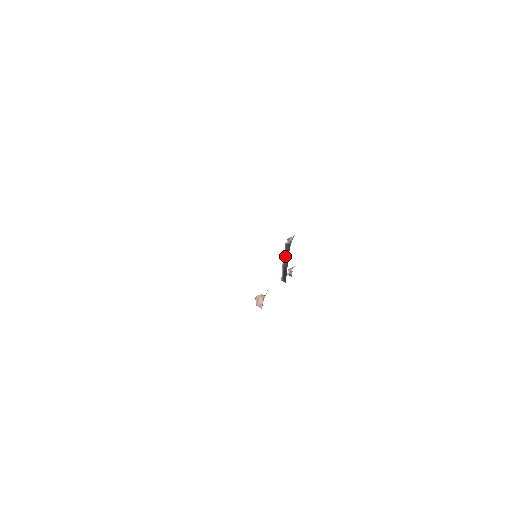
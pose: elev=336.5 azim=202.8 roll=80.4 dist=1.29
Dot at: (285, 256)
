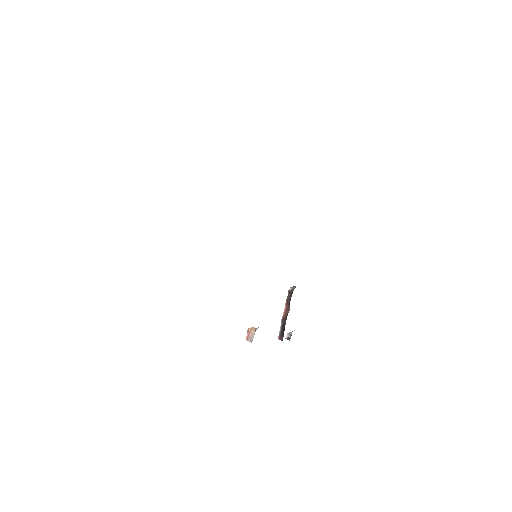
Dot at: (286, 306)
